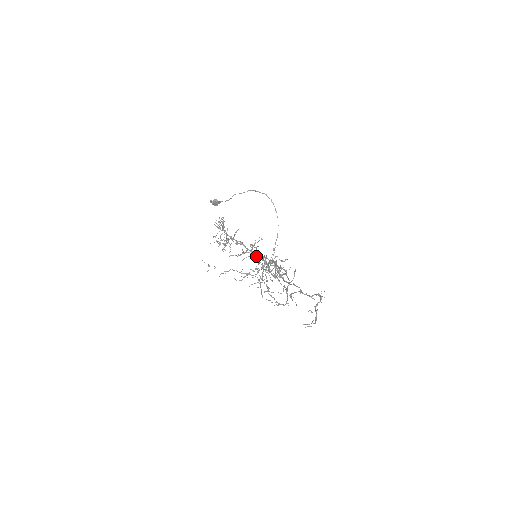
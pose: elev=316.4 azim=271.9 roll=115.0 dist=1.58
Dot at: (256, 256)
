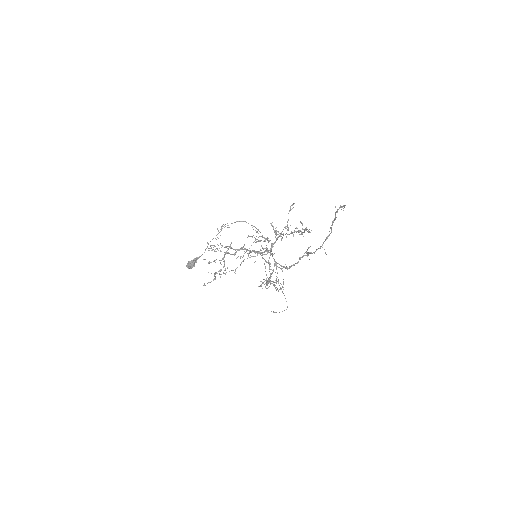
Dot at: (260, 240)
